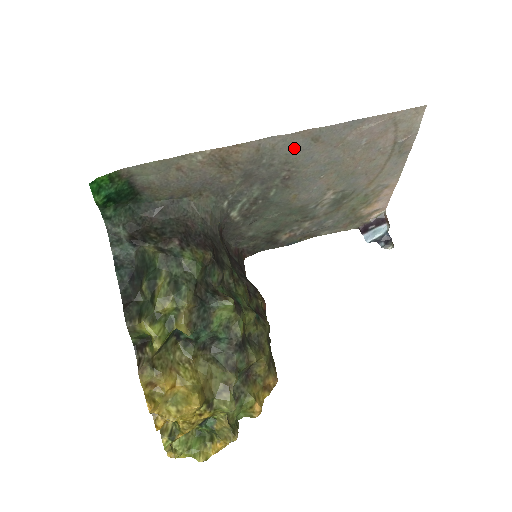
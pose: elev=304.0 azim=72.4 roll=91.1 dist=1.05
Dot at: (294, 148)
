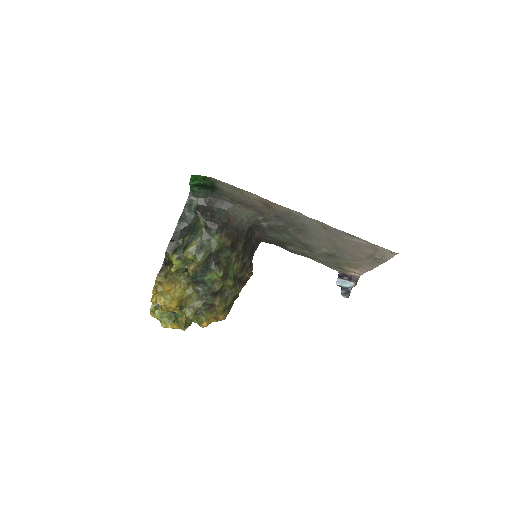
Dot at: (310, 223)
